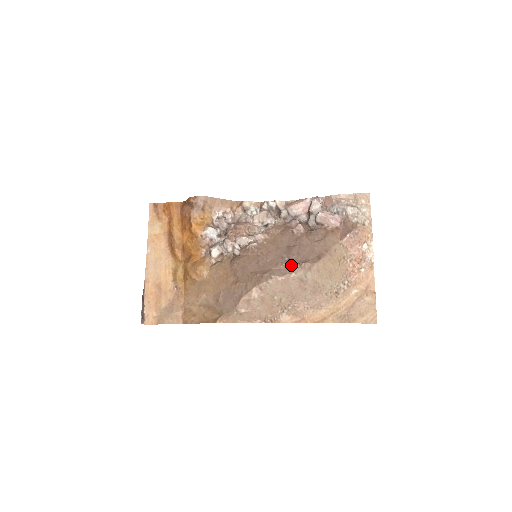
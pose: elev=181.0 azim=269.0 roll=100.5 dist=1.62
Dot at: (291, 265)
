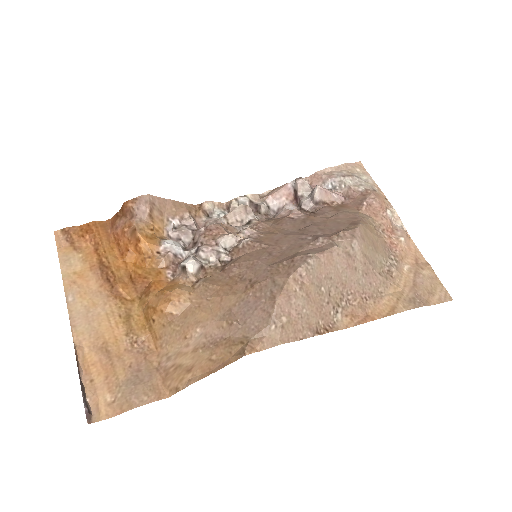
Dot at: (324, 239)
